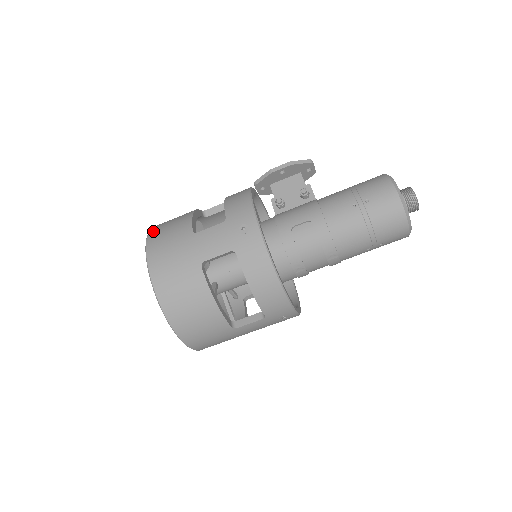
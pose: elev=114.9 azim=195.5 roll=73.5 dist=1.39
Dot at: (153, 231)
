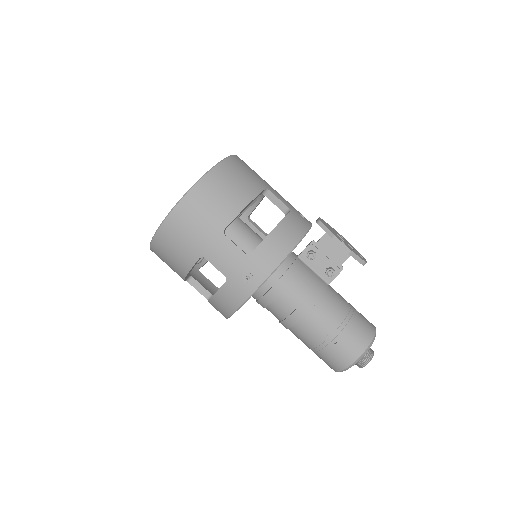
Dot at: (210, 179)
